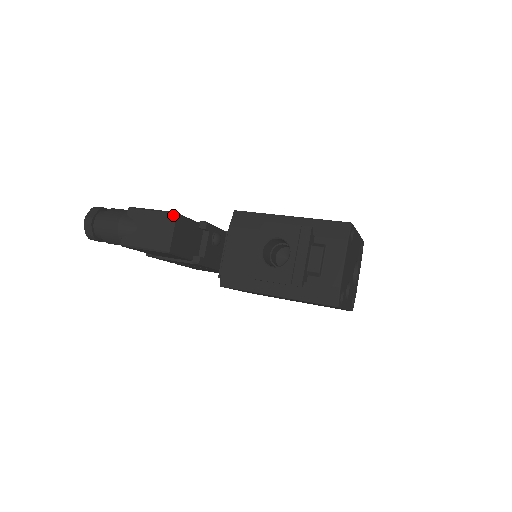
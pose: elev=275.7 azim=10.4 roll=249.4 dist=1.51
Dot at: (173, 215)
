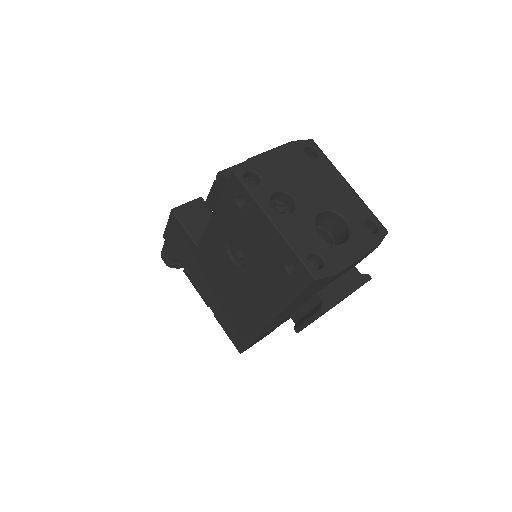
Dot at: (198, 198)
